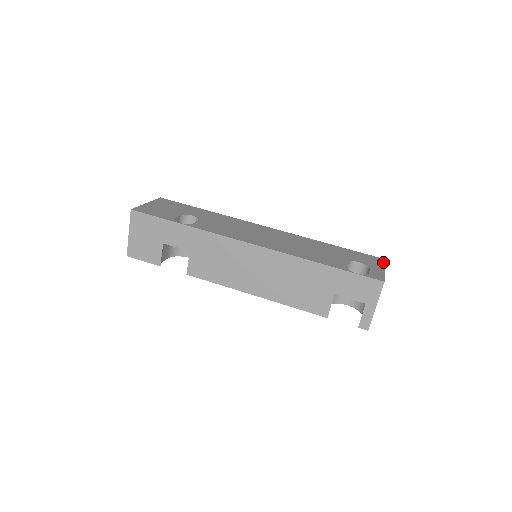
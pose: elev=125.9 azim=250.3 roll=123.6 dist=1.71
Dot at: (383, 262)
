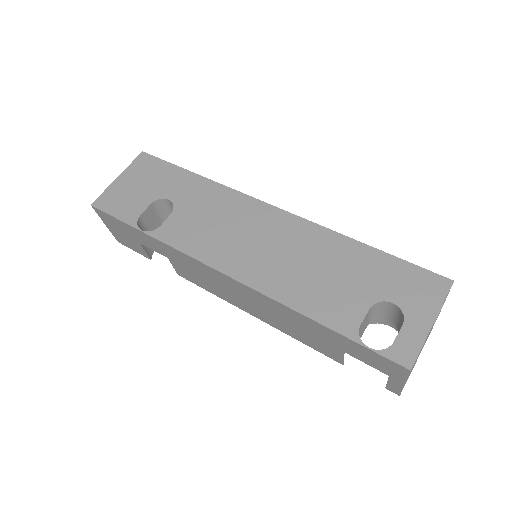
Dot at: (443, 294)
